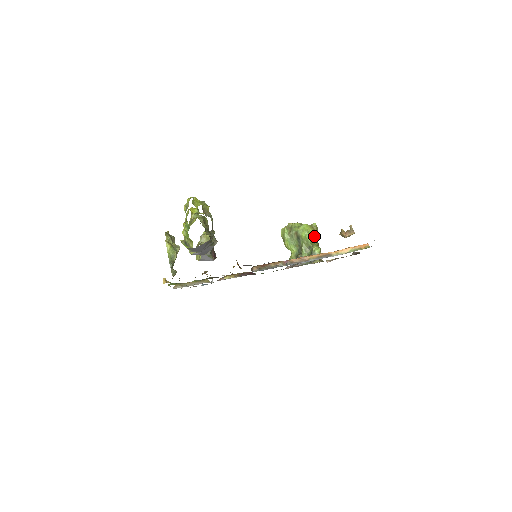
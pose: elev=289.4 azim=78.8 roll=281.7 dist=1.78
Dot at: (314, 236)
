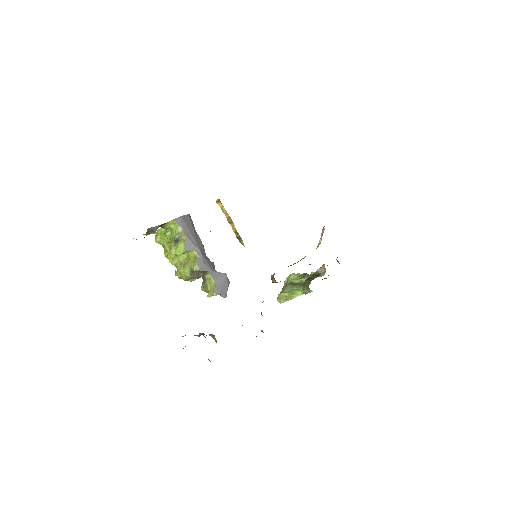
Dot at: occluded
